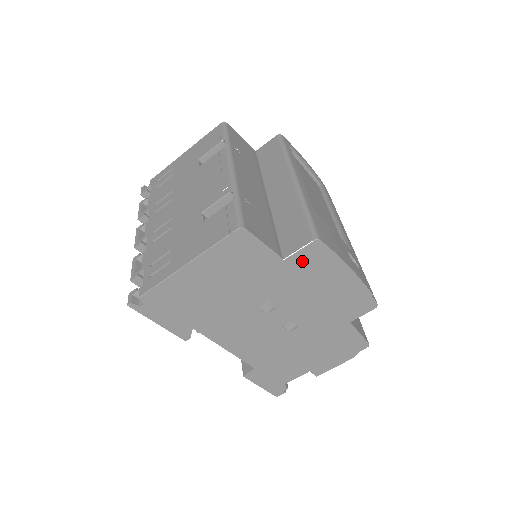
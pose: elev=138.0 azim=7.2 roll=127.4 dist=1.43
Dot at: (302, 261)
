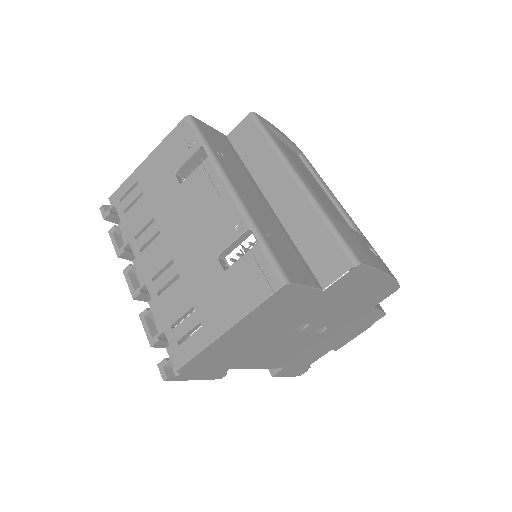
Dot at: (341, 284)
